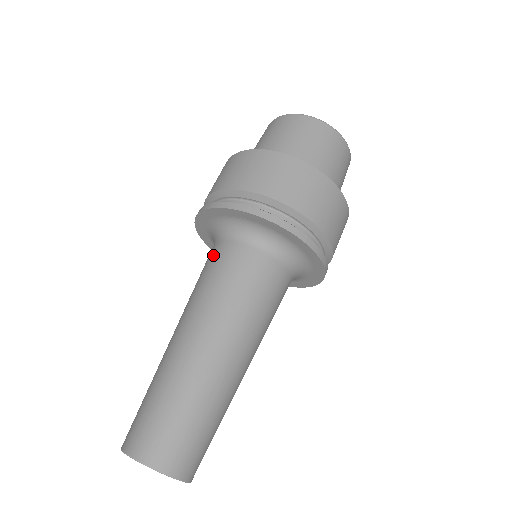
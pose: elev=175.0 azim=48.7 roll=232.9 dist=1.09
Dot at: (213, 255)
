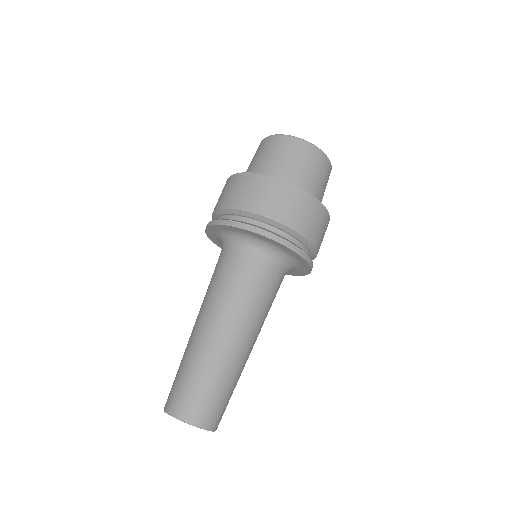
Dot at: occluded
